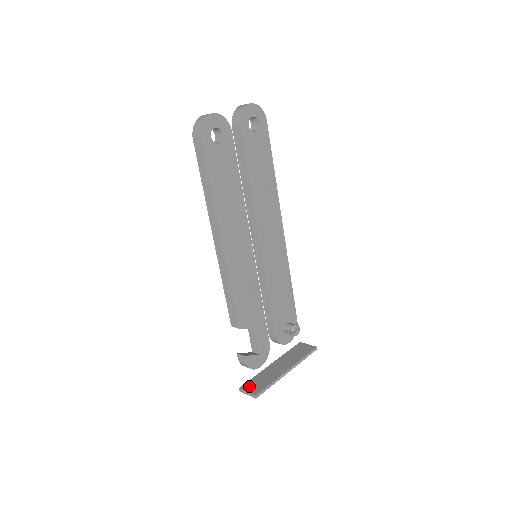
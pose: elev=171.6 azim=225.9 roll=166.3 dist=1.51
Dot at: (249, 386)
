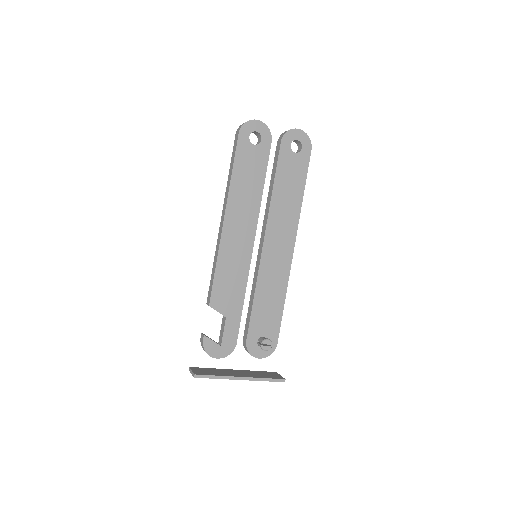
Dot at: (198, 369)
